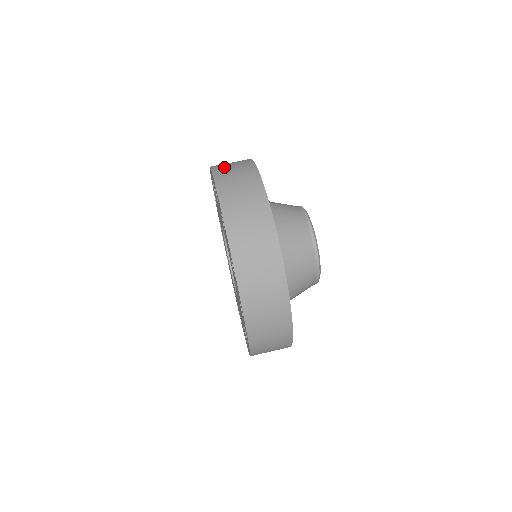
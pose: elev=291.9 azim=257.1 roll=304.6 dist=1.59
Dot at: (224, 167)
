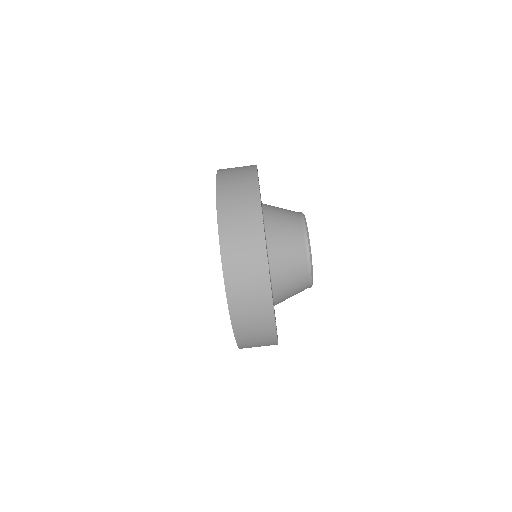
Dot at: (242, 307)
